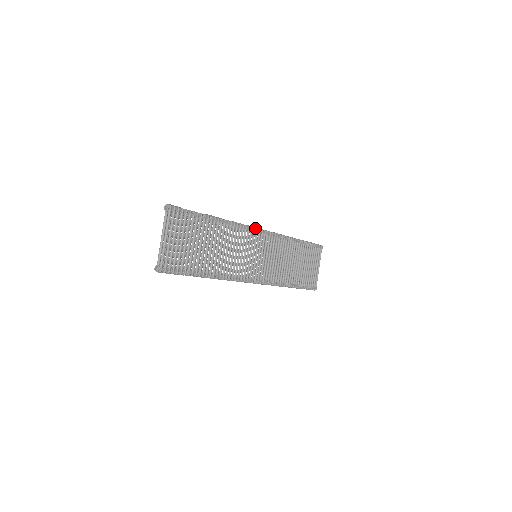
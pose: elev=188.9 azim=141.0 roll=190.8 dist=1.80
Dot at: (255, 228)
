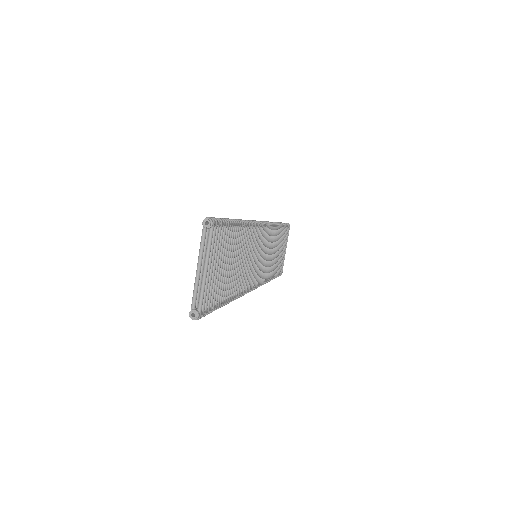
Dot at: (261, 223)
